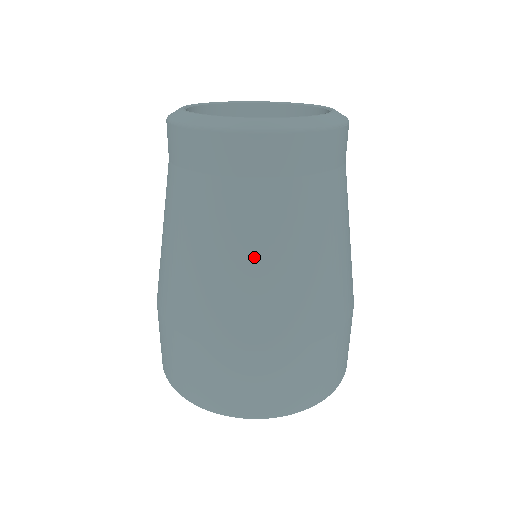
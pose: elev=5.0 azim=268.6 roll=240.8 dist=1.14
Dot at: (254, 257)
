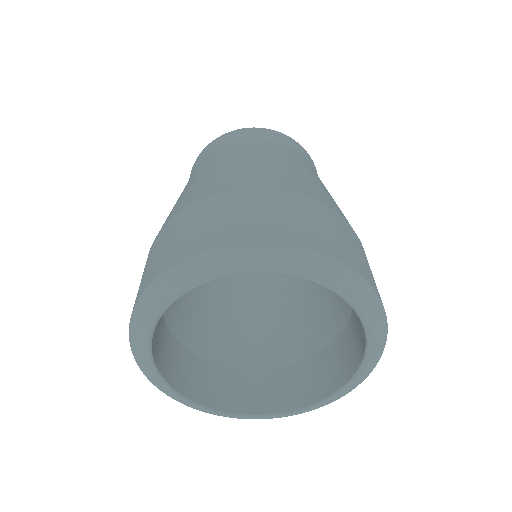
Dot at: (278, 159)
